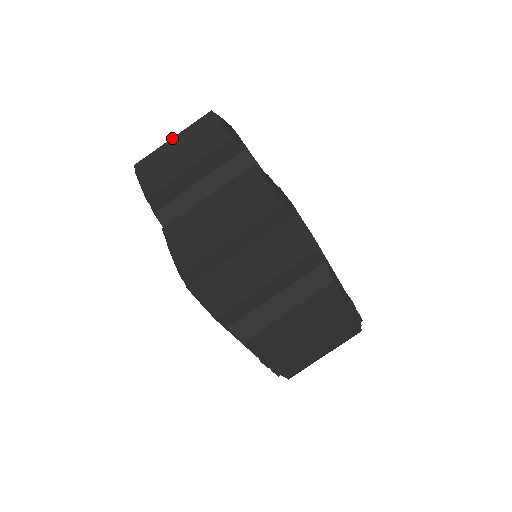
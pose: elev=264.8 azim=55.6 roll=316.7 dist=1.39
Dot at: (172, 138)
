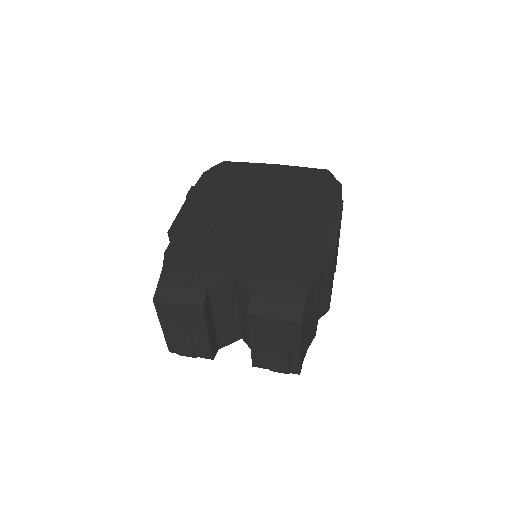
Dot at: (162, 328)
